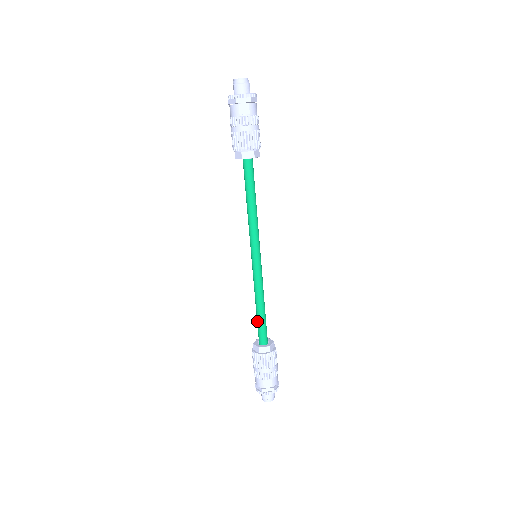
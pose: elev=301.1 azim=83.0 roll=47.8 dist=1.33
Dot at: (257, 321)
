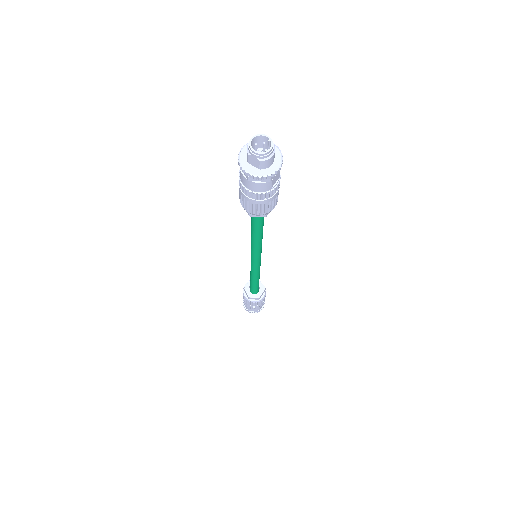
Dot at: (253, 286)
